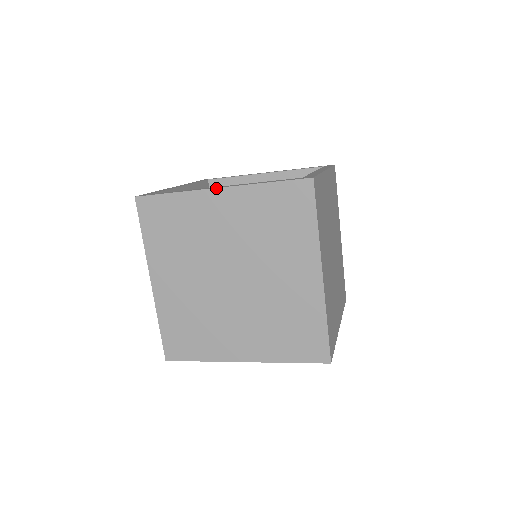
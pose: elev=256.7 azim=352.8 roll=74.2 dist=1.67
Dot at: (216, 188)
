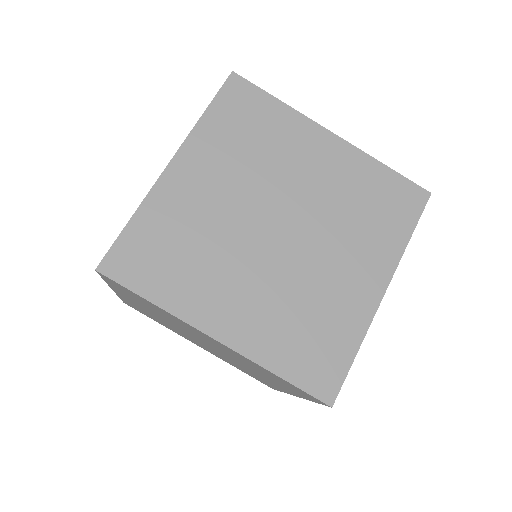
Dot at: occluded
